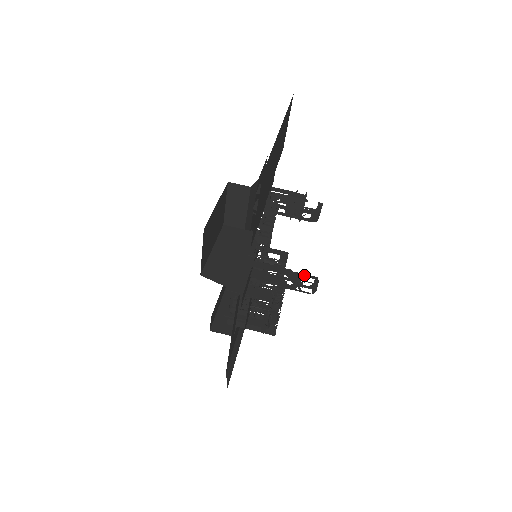
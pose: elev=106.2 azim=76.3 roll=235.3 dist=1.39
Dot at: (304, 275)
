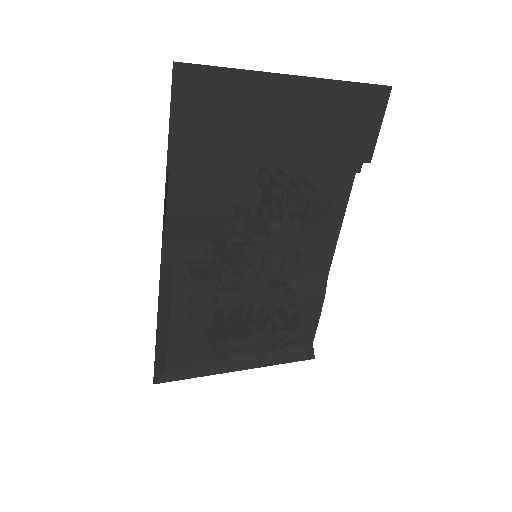
Dot at: (234, 265)
